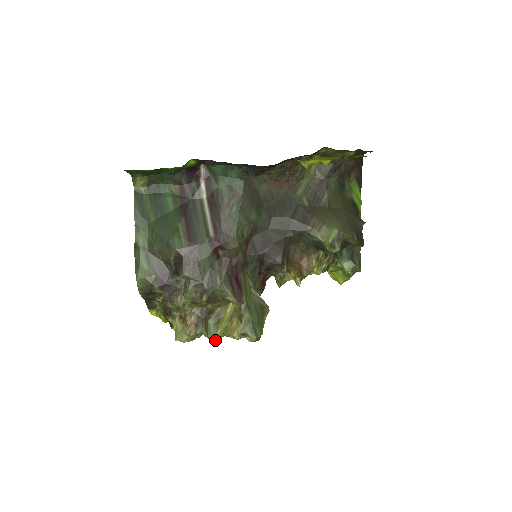
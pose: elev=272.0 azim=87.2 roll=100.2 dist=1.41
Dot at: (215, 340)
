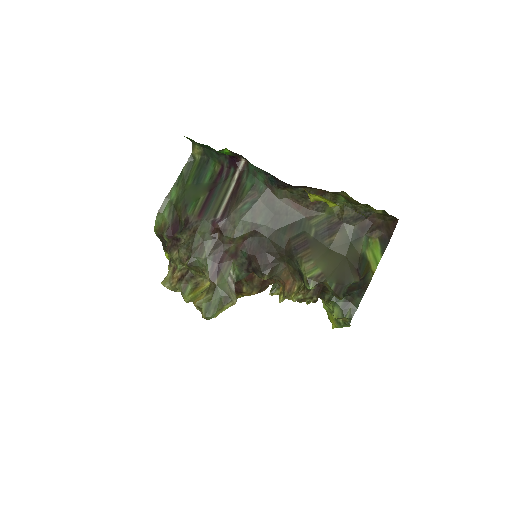
Dot at: (186, 300)
